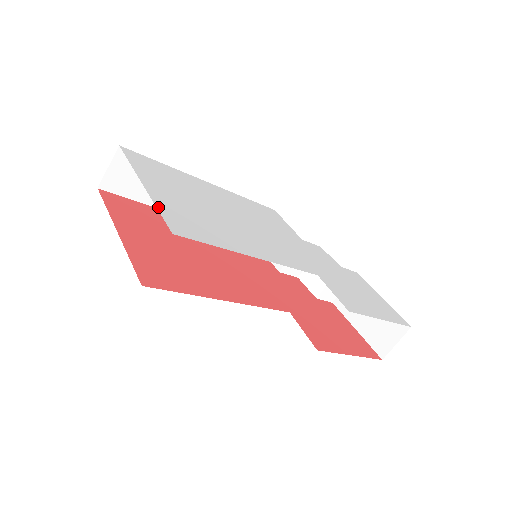
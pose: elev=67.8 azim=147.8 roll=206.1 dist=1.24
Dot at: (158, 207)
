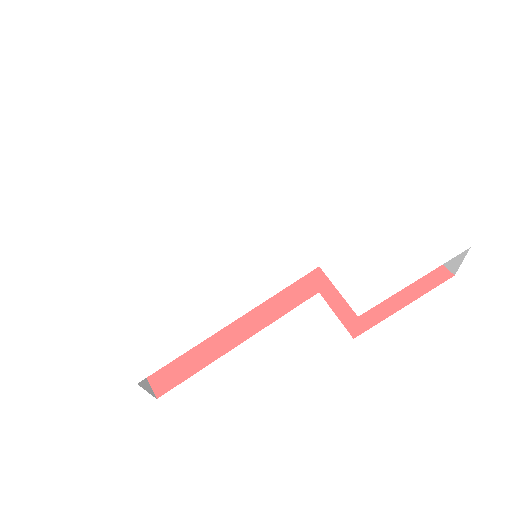
Dot at: (120, 342)
